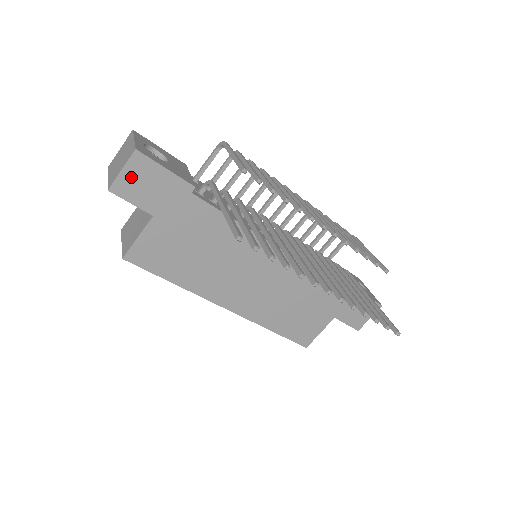
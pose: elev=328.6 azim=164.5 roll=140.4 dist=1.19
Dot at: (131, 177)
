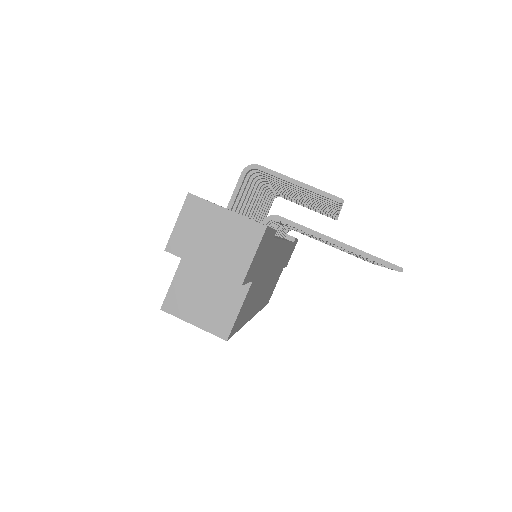
Dot at: (256, 257)
